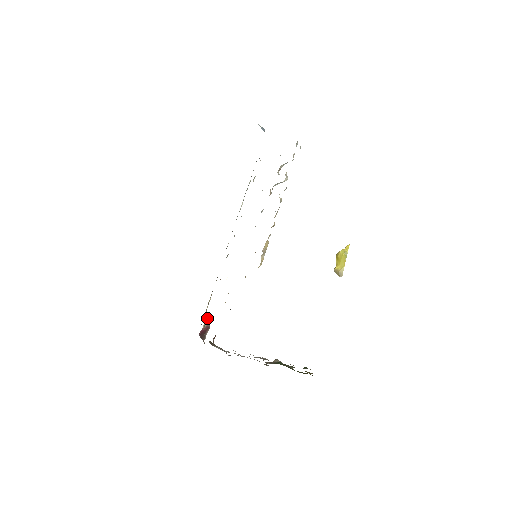
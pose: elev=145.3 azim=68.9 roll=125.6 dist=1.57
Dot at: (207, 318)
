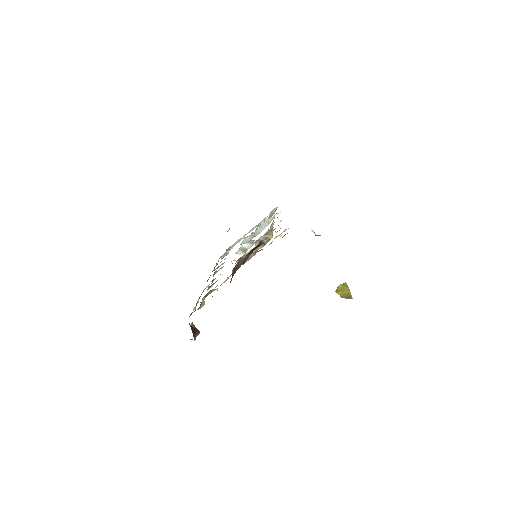
Dot at: (203, 298)
